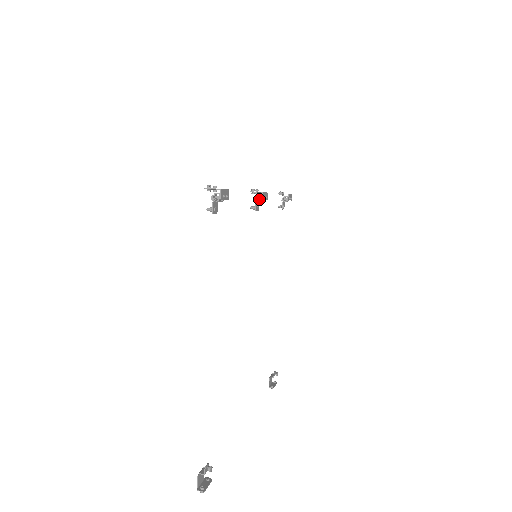
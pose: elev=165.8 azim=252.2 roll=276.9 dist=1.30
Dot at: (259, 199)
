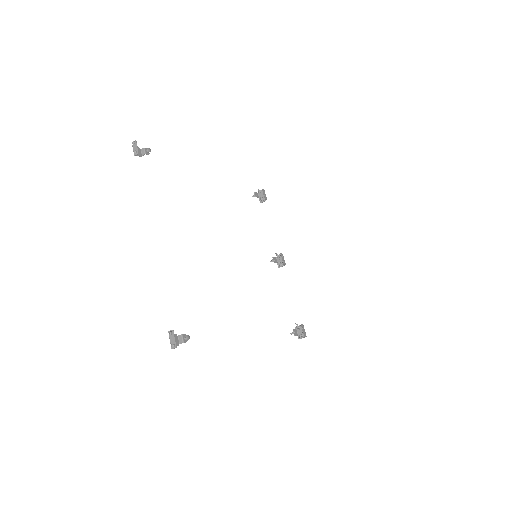
Dot at: (279, 257)
